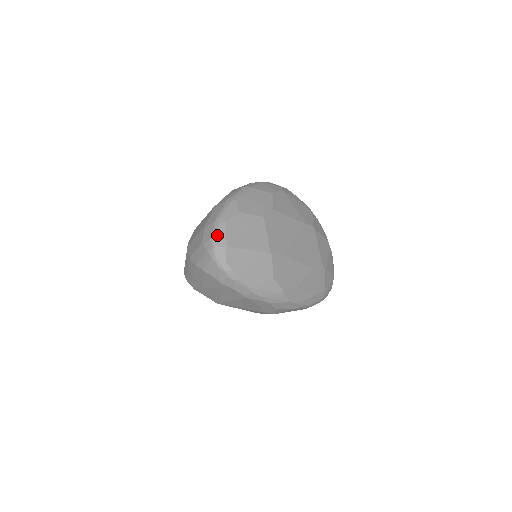
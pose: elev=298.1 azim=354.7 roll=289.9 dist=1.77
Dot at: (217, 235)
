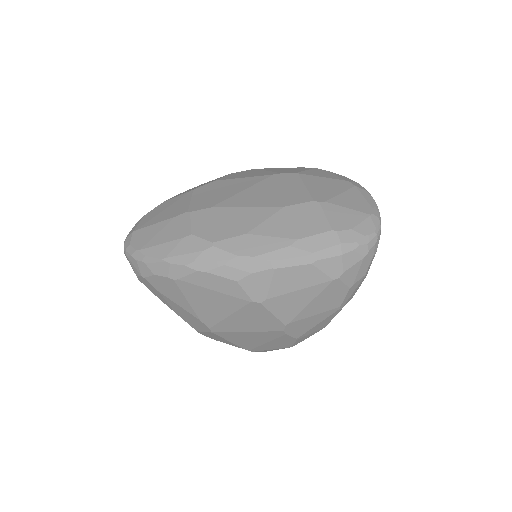
Dot at: (131, 230)
